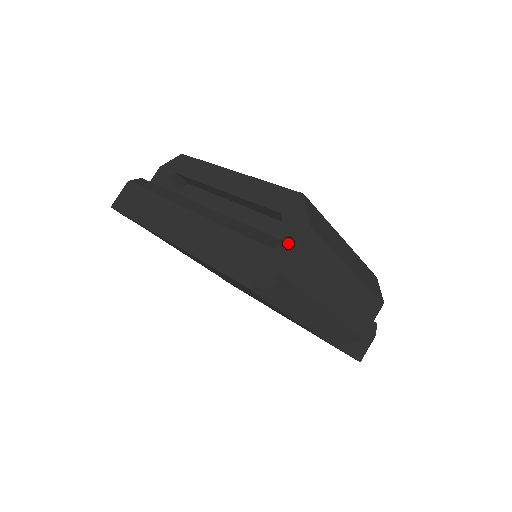
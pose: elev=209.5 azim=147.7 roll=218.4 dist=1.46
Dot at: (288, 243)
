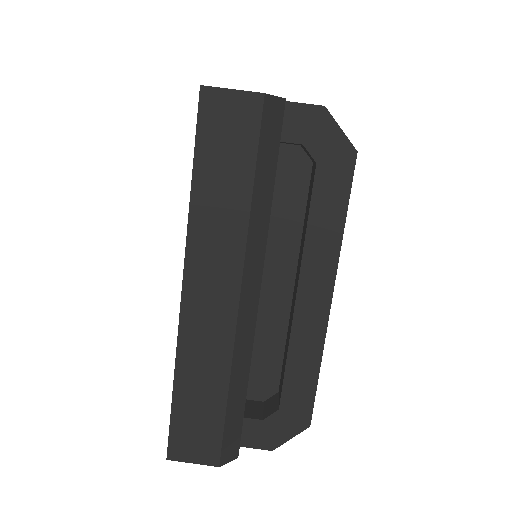
Dot at: occluded
